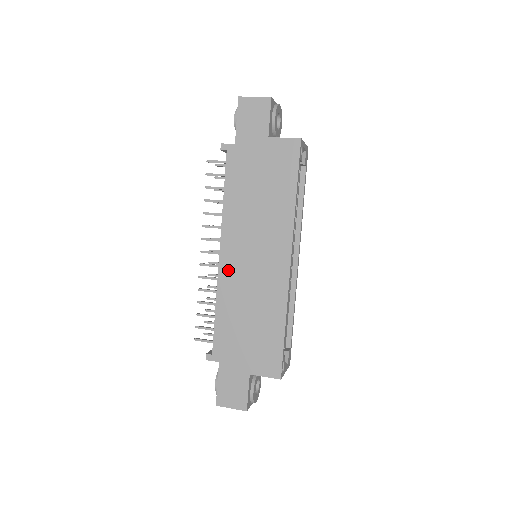
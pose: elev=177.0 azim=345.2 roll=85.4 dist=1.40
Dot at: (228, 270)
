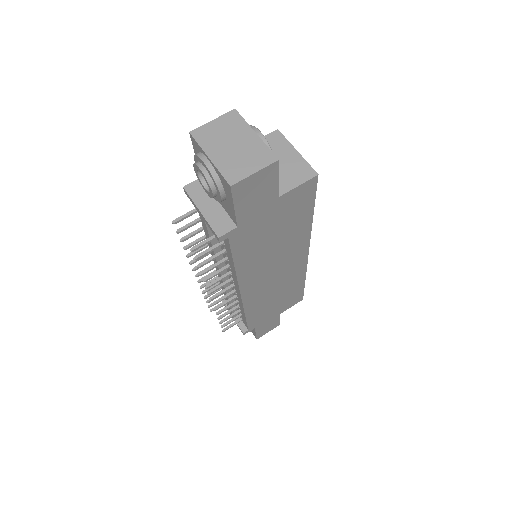
Dot at: (252, 295)
